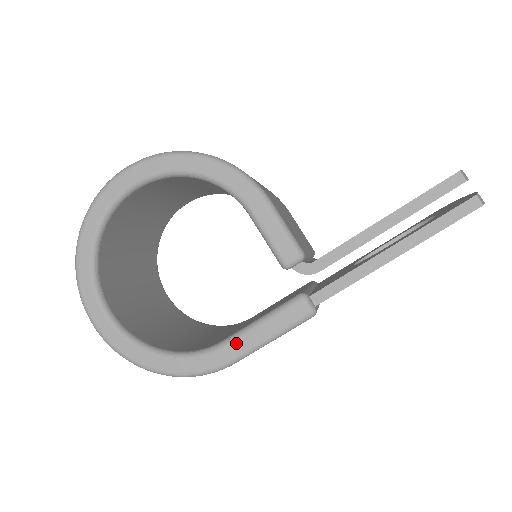
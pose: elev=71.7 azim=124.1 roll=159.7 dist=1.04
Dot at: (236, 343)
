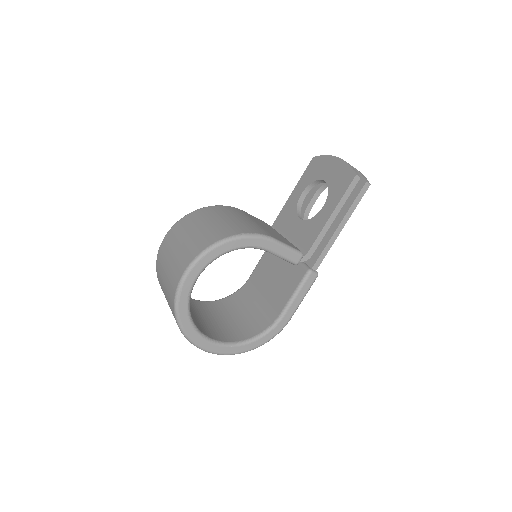
Dot at: (289, 310)
